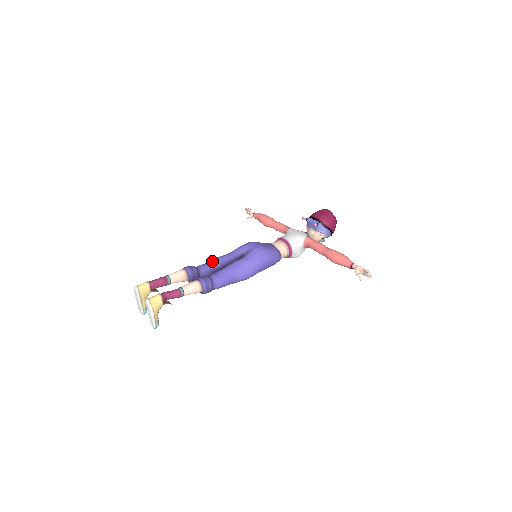
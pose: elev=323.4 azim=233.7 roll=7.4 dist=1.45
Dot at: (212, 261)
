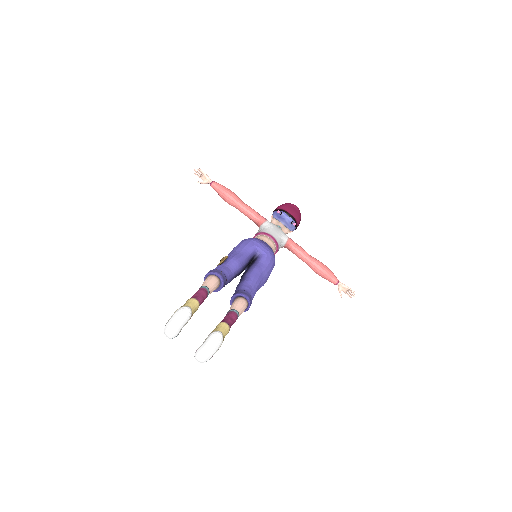
Dot at: (232, 263)
